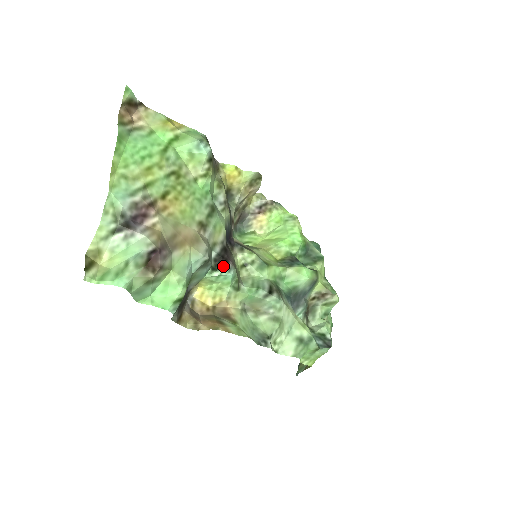
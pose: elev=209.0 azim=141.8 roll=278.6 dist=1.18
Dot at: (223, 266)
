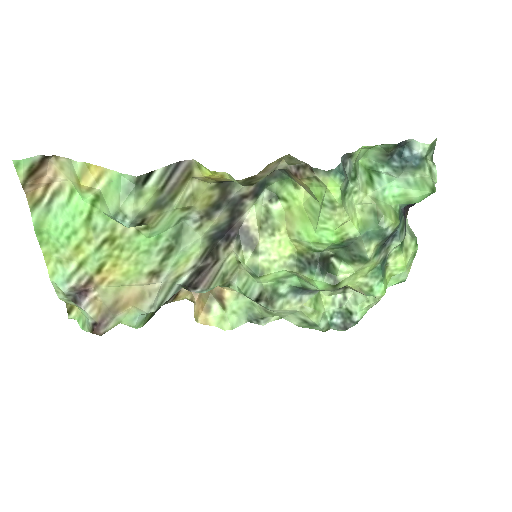
Dot at: occluded
